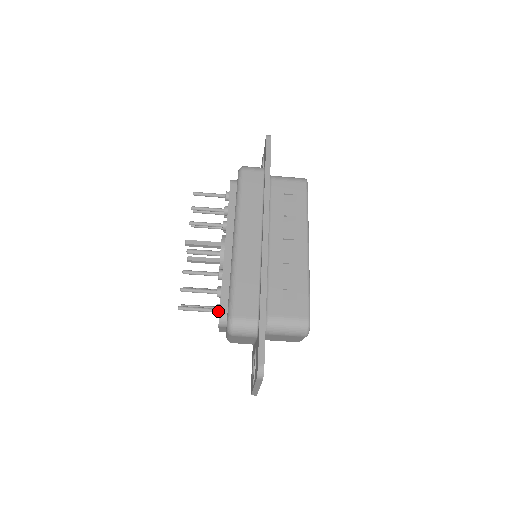
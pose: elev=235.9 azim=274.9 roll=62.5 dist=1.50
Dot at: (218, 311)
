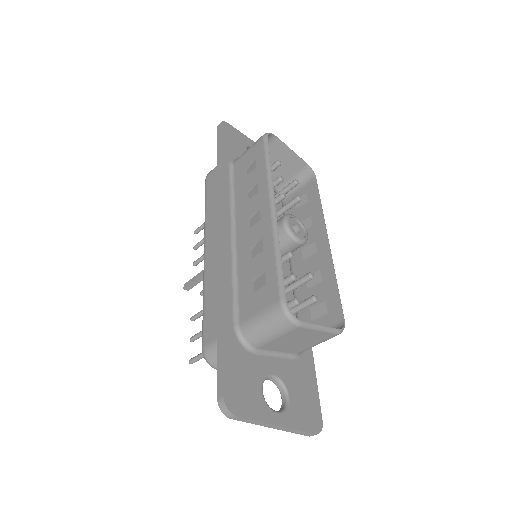
Dot at: occluded
